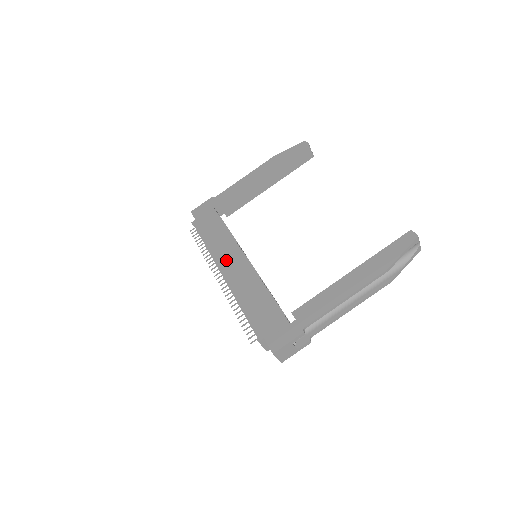
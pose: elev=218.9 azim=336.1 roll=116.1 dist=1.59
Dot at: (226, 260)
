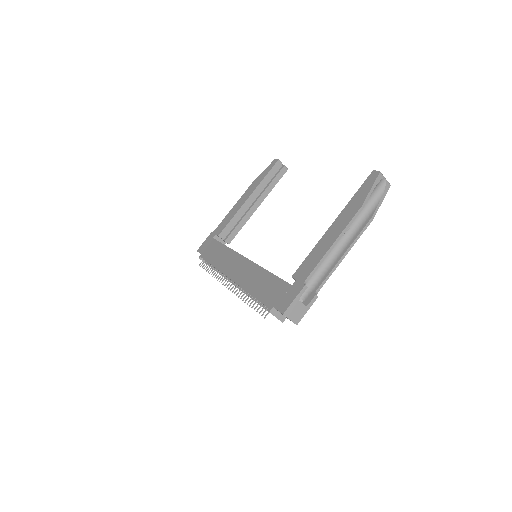
Dot at: (231, 268)
